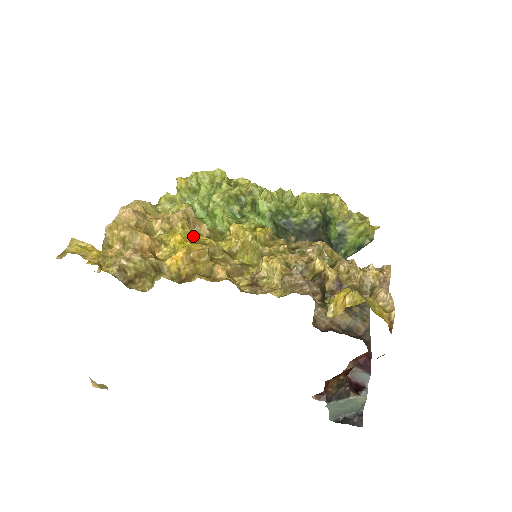
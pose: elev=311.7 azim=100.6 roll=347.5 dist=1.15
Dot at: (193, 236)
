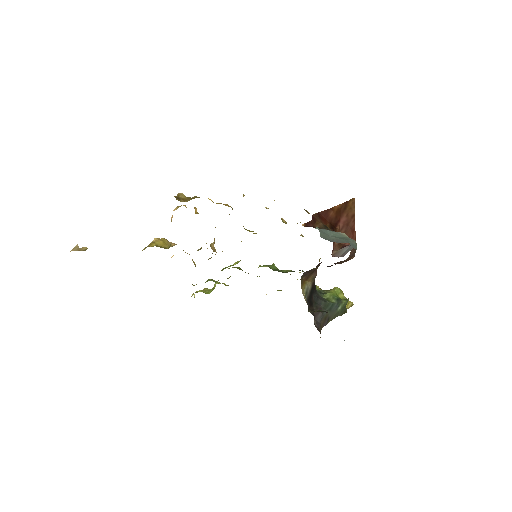
Dot at: occluded
